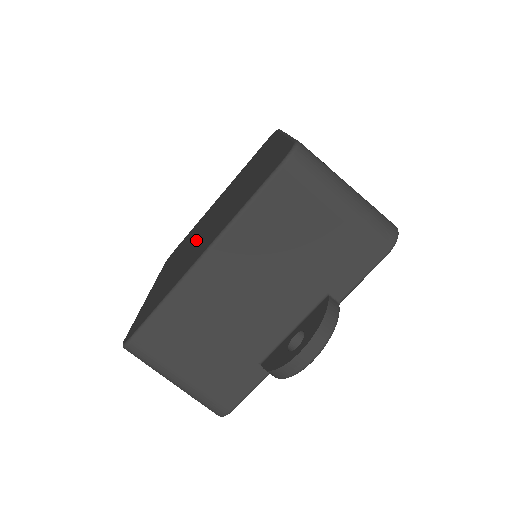
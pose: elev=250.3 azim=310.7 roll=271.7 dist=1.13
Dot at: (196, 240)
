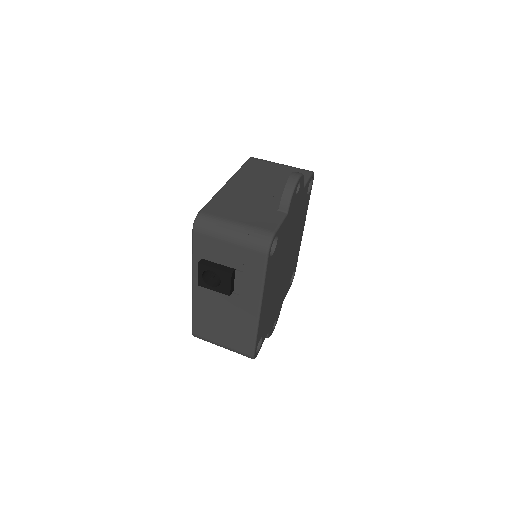
Dot at: occluded
